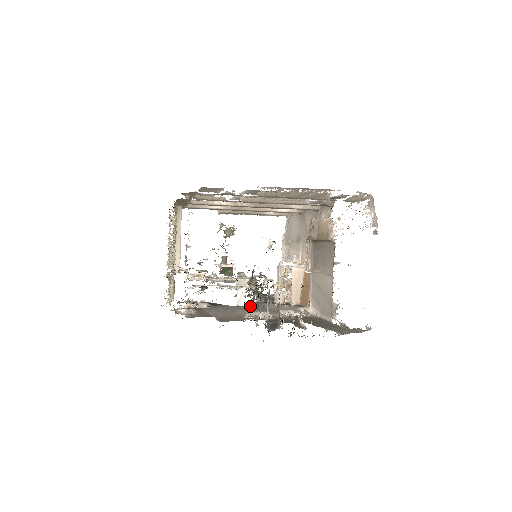
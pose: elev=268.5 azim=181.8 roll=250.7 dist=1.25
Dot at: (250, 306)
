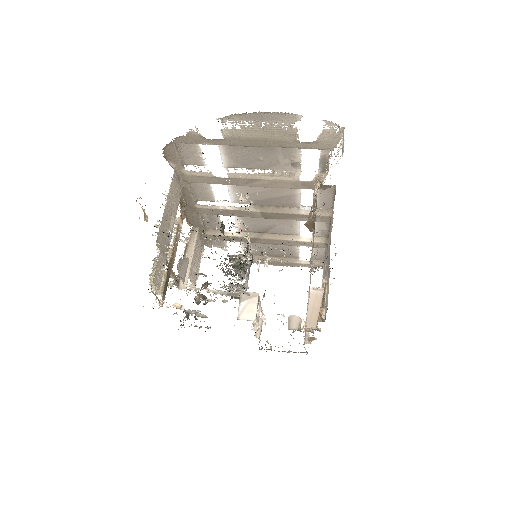
Dot at: (251, 319)
